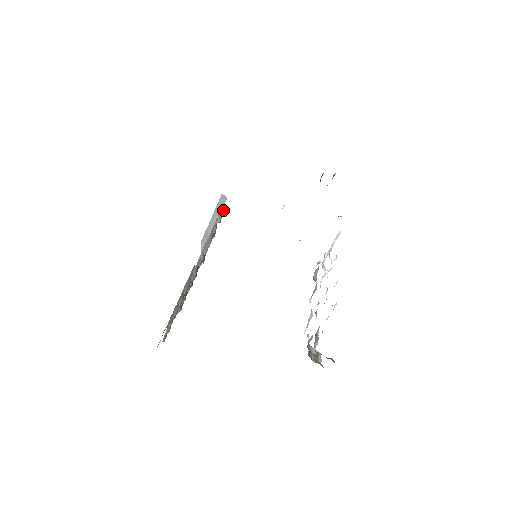
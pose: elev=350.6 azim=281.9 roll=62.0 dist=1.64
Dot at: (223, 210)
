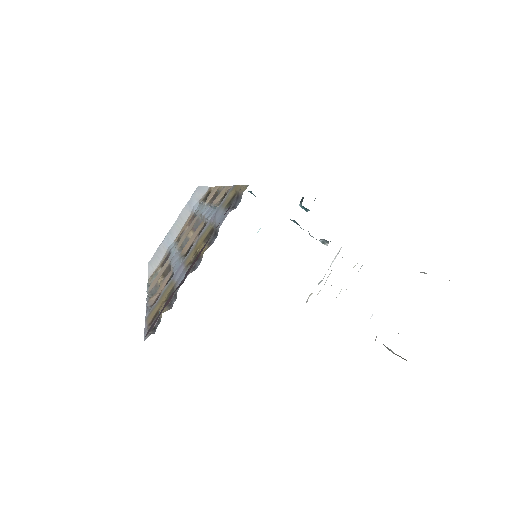
Dot at: occluded
